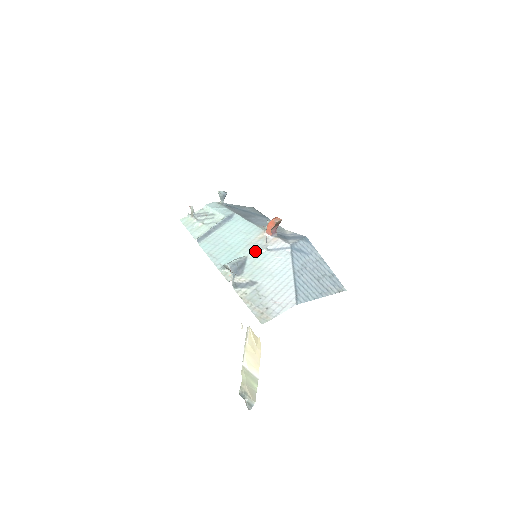
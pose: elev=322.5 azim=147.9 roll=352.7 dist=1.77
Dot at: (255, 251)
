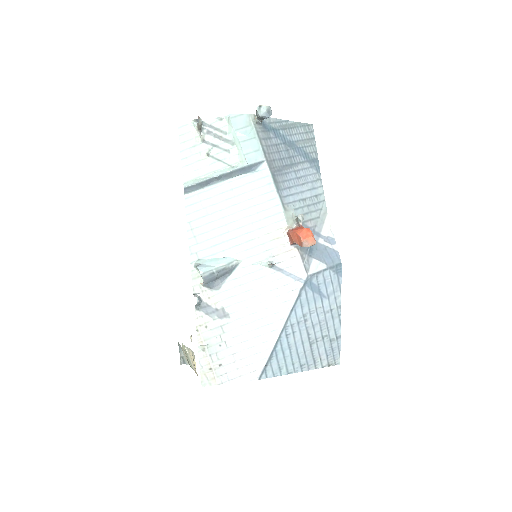
Dot at: (254, 259)
